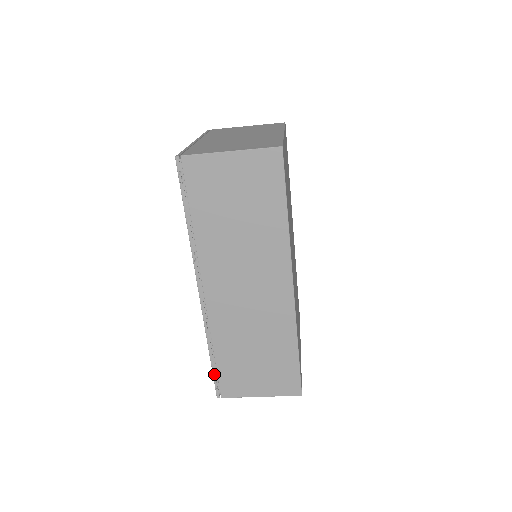
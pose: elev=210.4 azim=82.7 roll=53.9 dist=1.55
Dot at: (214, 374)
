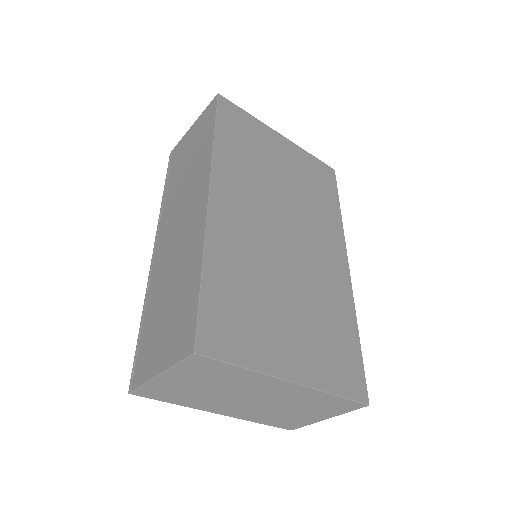
Dot at: (136, 352)
